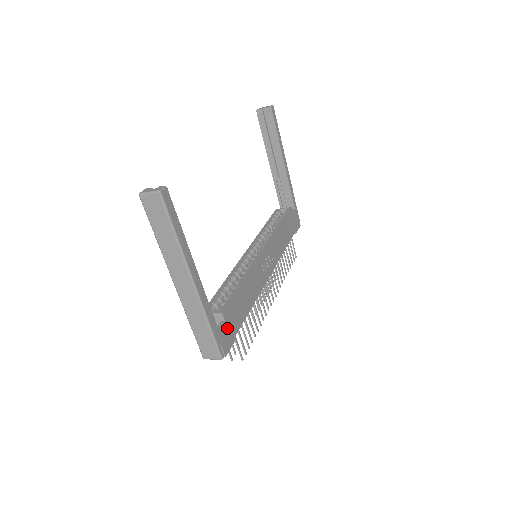
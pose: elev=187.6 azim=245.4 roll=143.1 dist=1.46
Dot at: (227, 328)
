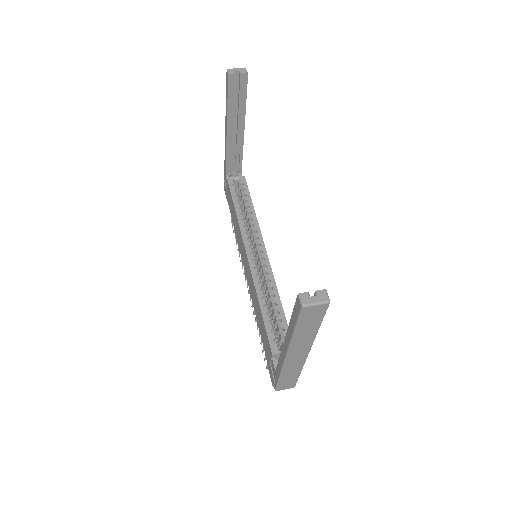
Dot at: occluded
